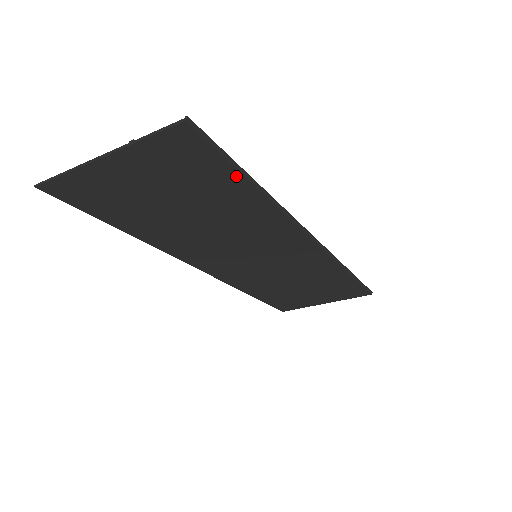
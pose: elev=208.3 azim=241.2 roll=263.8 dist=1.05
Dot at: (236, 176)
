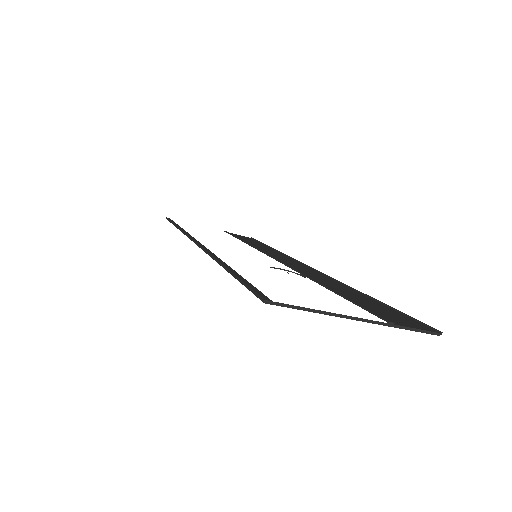
Dot at: occluded
